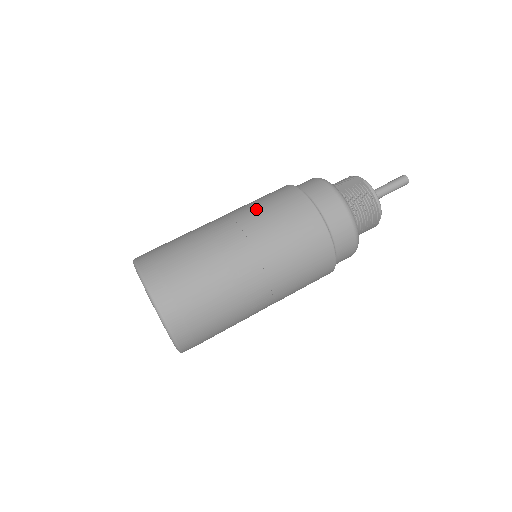
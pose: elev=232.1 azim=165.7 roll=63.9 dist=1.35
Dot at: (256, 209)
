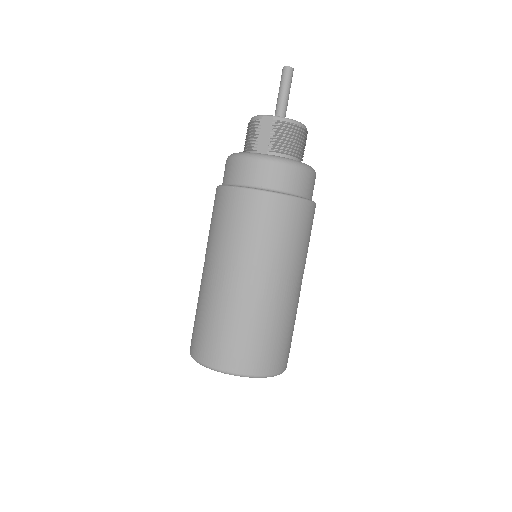
Dot at: (237, 241)
